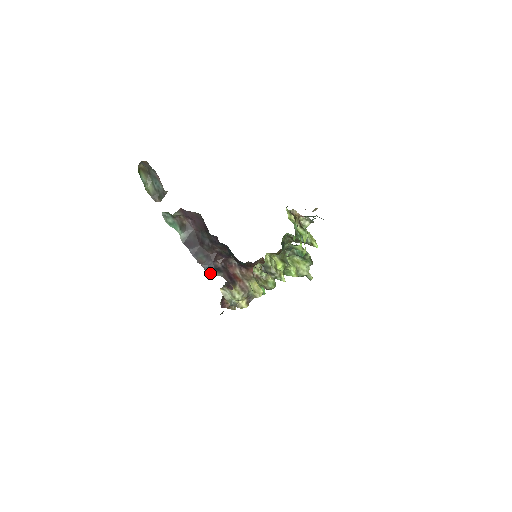
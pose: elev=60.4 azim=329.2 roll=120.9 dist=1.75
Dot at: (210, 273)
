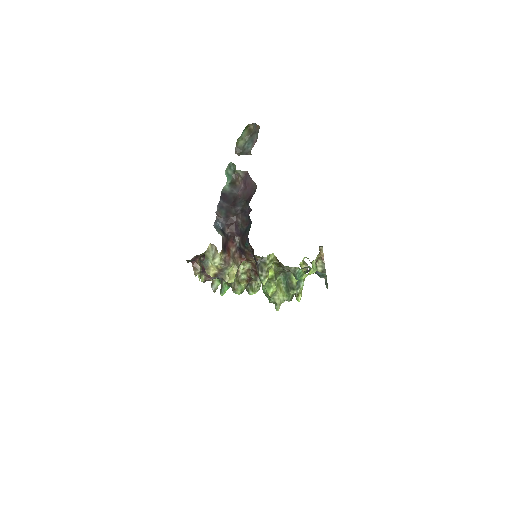
Dot at: (216, 227)
